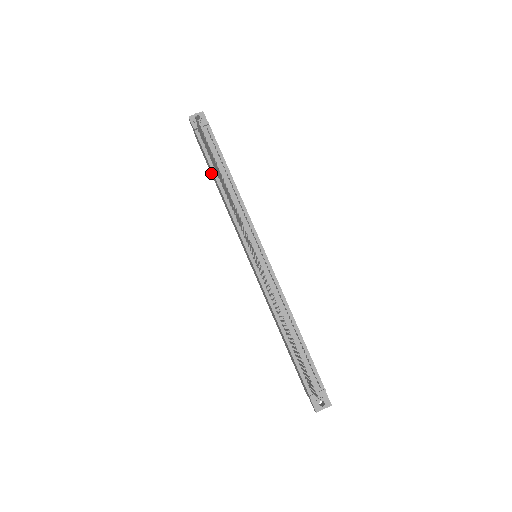
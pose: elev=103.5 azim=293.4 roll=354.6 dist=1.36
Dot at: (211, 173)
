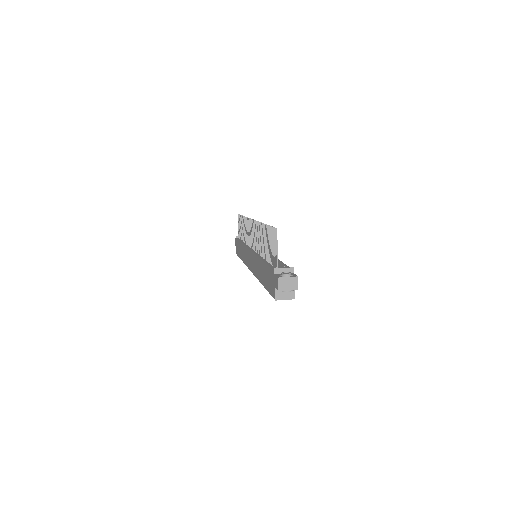
Dot at: (239, 256)
